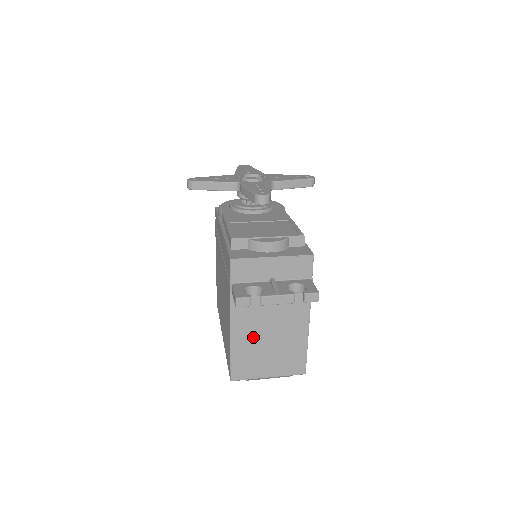
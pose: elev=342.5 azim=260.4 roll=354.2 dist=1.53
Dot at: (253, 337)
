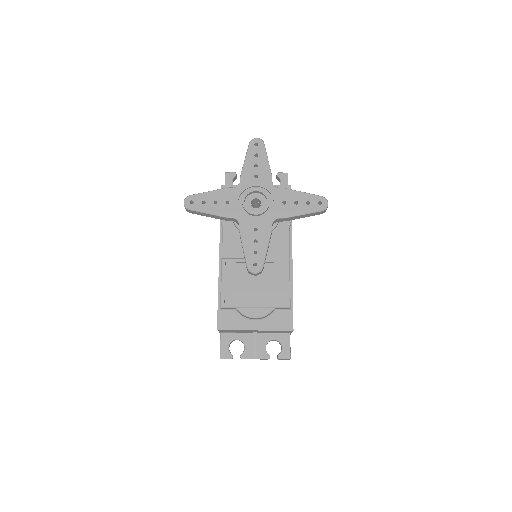
Dot at: occluded
